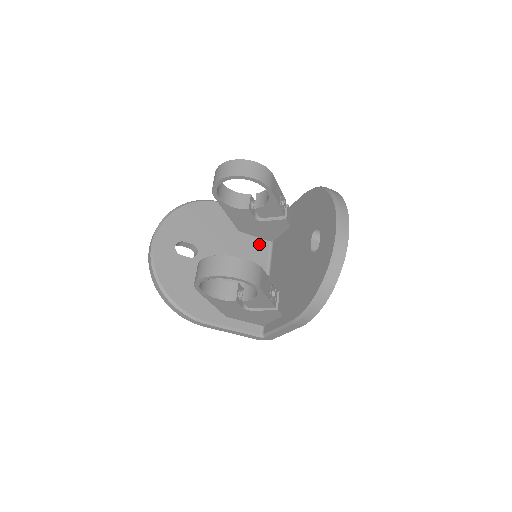
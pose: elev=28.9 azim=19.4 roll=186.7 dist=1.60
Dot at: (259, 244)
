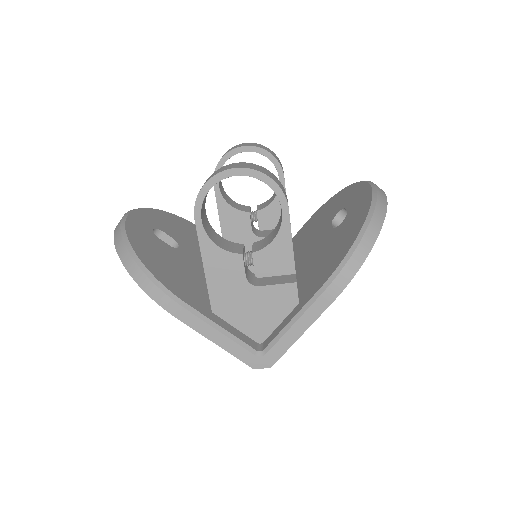
Dot at: occluded
